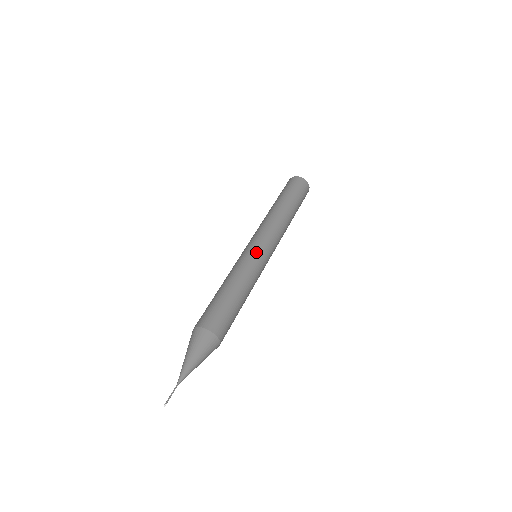
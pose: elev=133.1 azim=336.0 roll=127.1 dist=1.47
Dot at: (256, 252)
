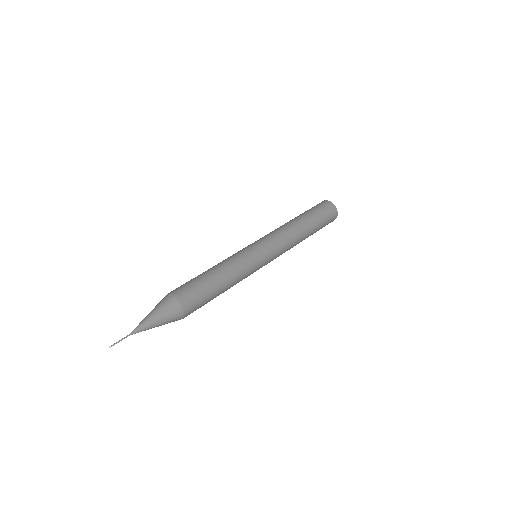
Dot at: (246, 247)
